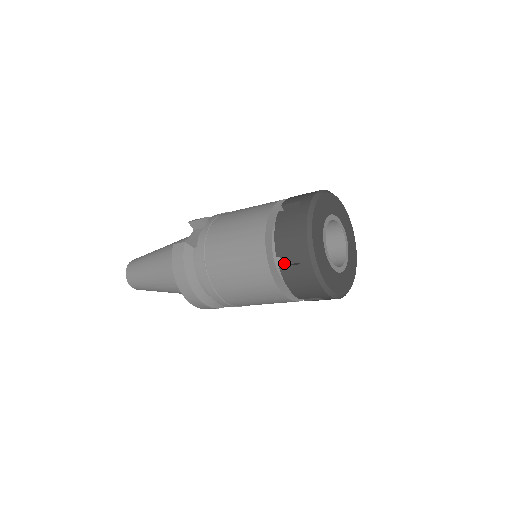
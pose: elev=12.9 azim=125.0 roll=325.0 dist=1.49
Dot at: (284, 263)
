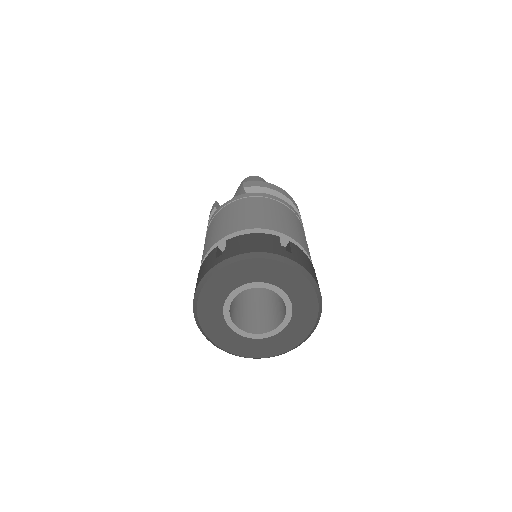
Dot at: occluded
